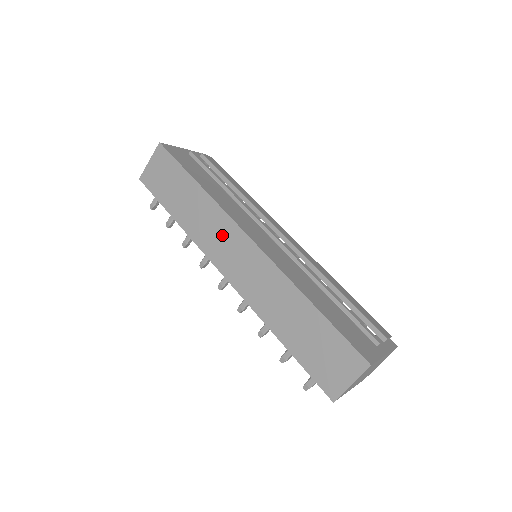
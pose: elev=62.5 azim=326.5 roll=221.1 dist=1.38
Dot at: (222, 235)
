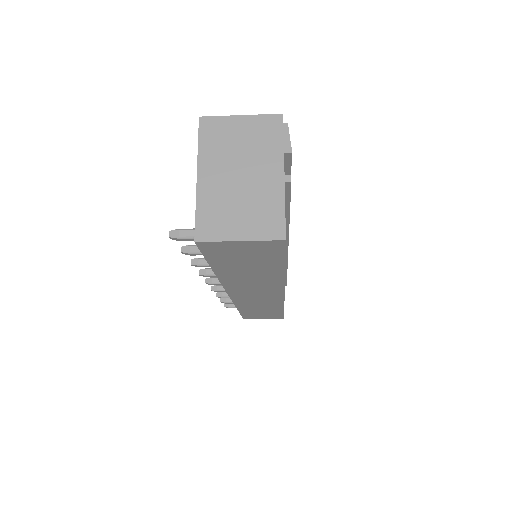
Dot at: (261, 290)
